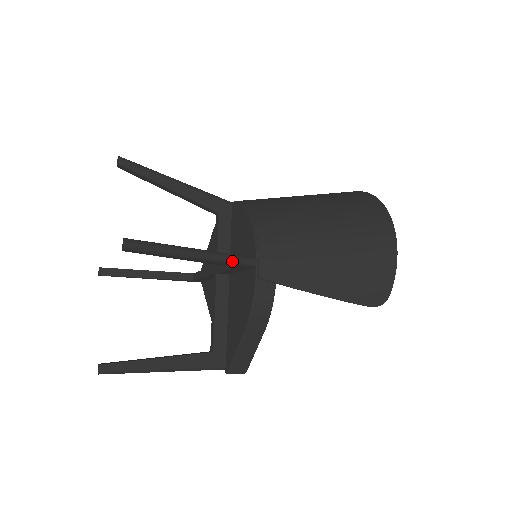
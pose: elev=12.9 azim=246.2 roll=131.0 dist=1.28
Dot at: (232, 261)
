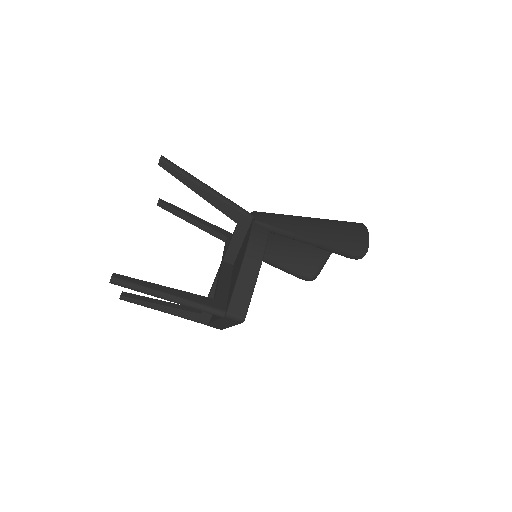
Dot at: (234, 205)
